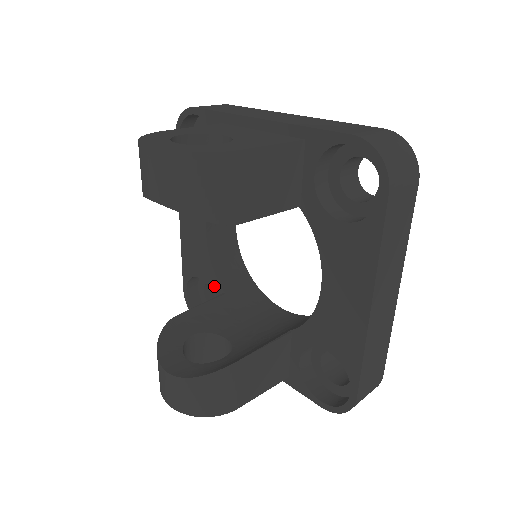
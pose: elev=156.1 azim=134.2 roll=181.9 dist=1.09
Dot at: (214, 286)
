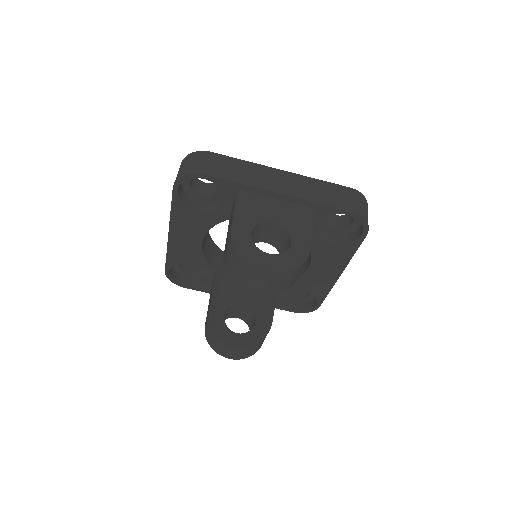
Dot at: (205, 269)
